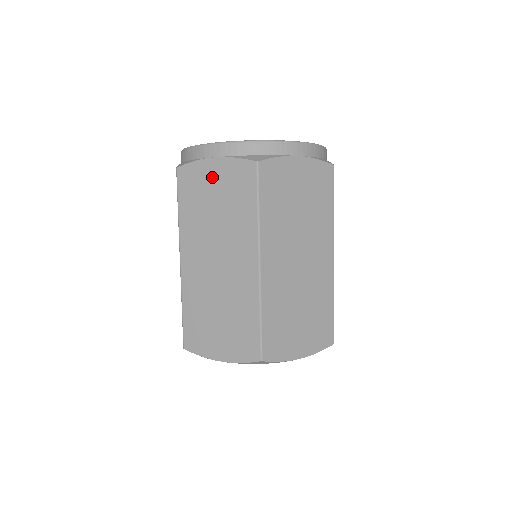
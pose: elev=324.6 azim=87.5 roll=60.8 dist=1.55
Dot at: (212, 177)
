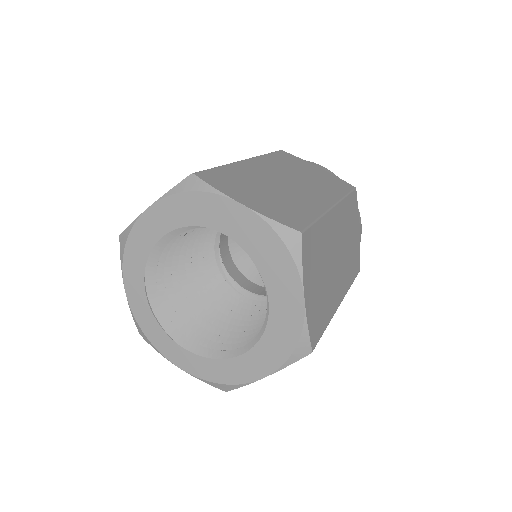
Dot at: occluded
